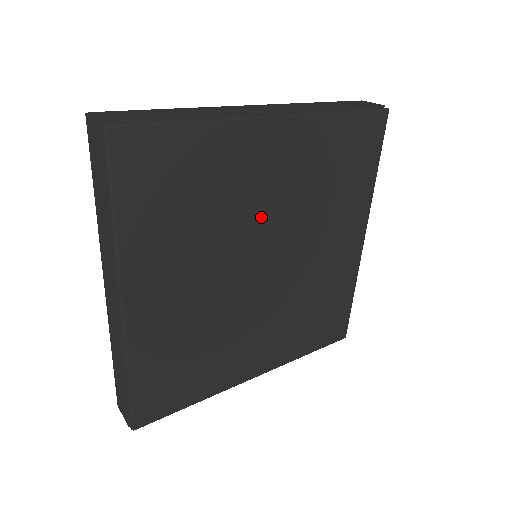
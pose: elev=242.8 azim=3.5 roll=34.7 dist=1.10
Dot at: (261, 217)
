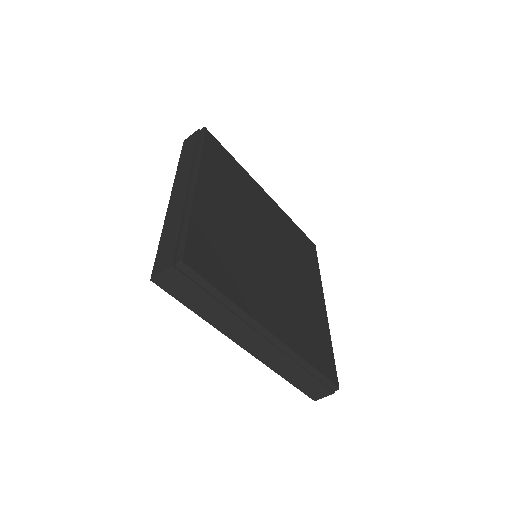
Dot at: (243, 231)
